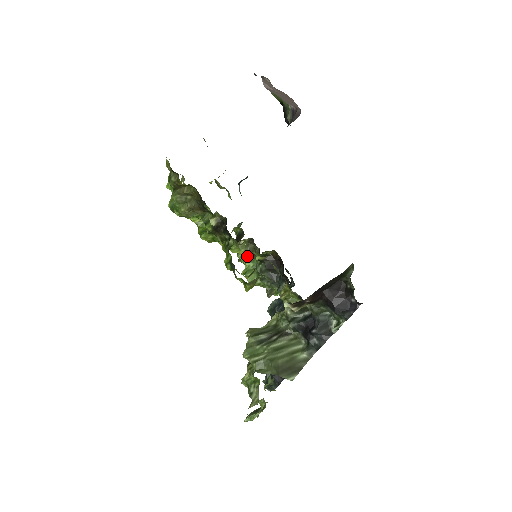
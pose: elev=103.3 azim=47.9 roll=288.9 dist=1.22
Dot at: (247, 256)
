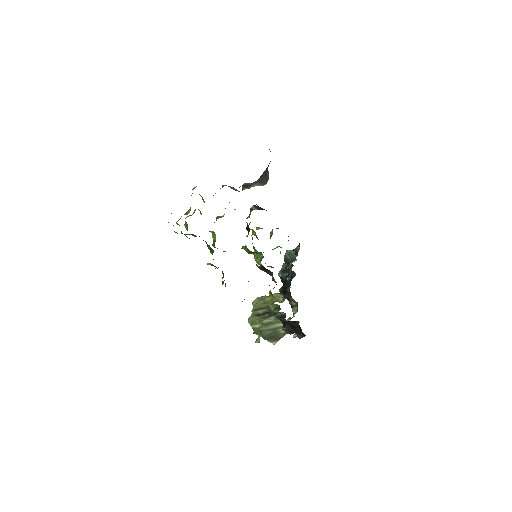
Dot at: occluded
